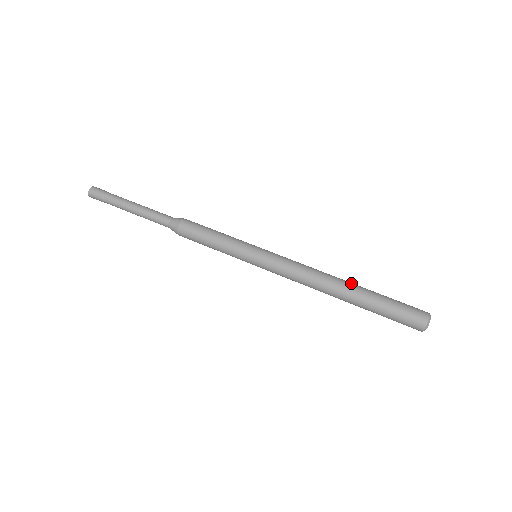
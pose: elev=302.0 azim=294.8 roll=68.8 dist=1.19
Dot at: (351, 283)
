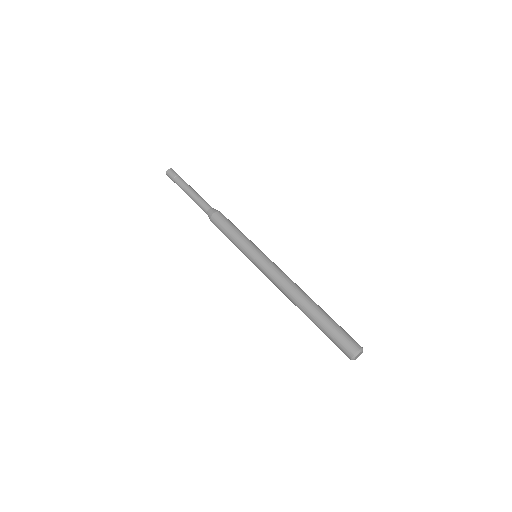
Dot at: (310, 303)
